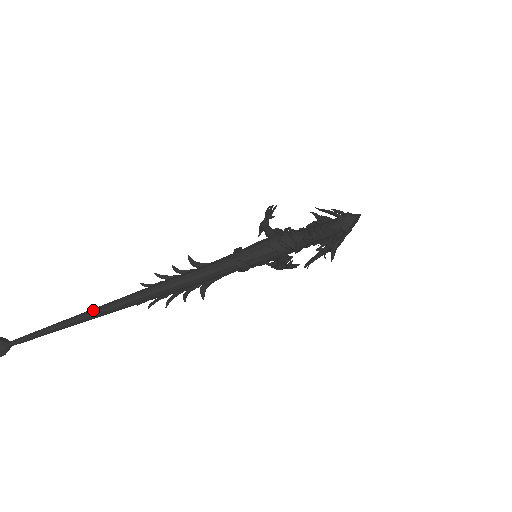
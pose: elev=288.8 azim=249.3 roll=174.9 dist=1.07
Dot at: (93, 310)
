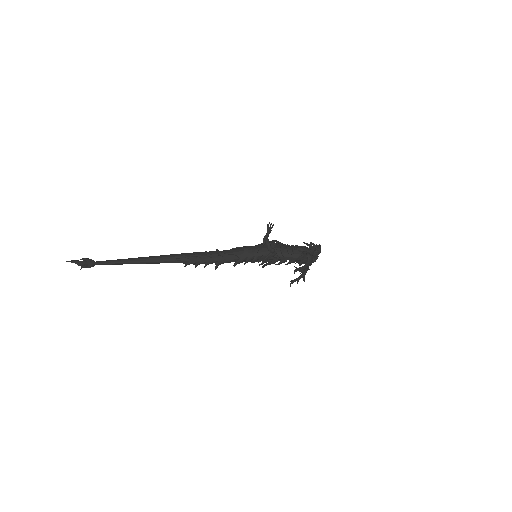
Dot at: occluded
